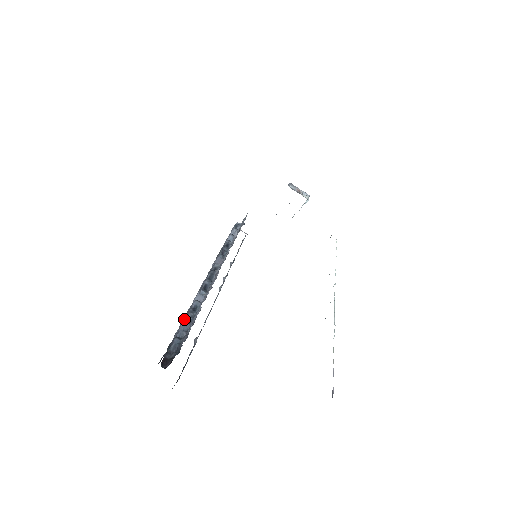
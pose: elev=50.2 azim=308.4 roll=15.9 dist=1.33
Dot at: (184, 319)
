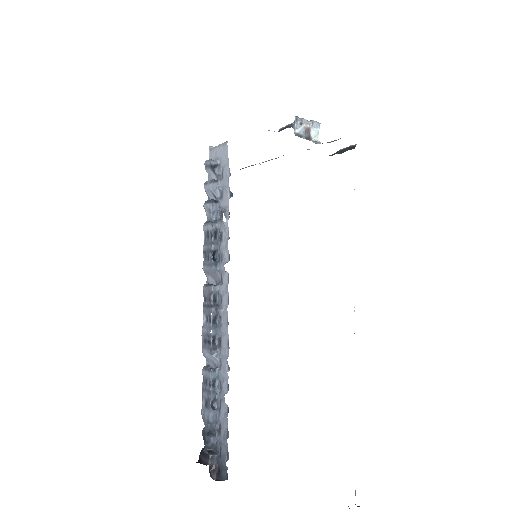
Dot at: (208, 402)
